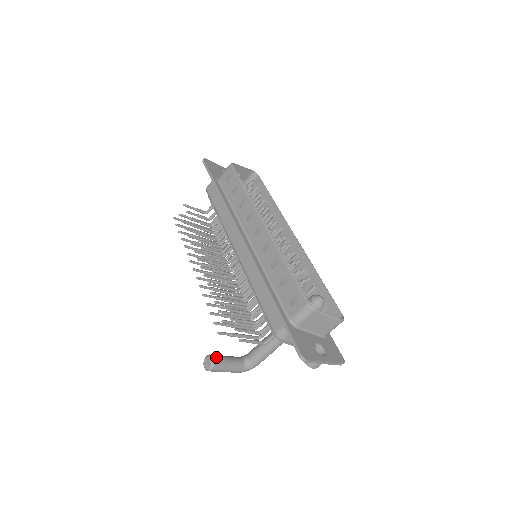
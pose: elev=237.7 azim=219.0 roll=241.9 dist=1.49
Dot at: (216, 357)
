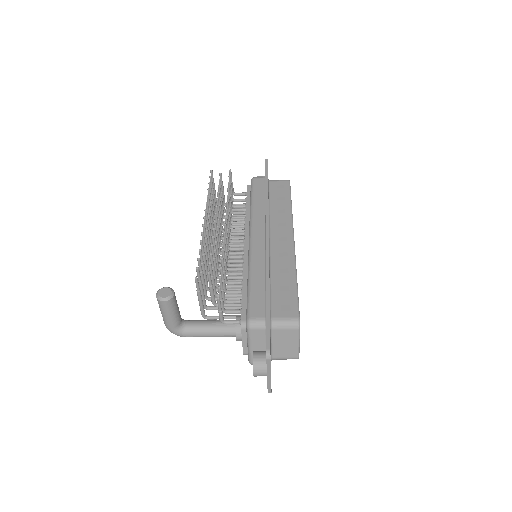
Dot at: occluded
